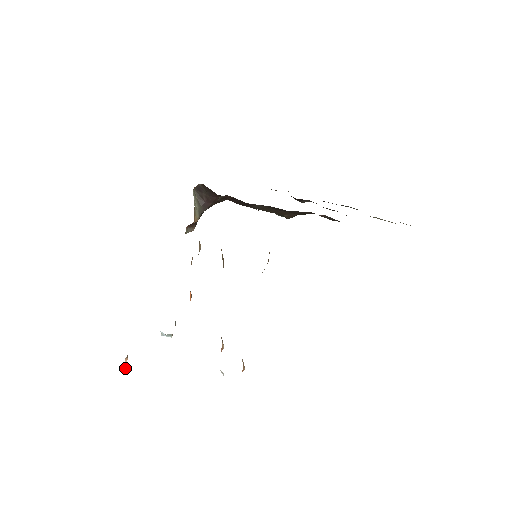
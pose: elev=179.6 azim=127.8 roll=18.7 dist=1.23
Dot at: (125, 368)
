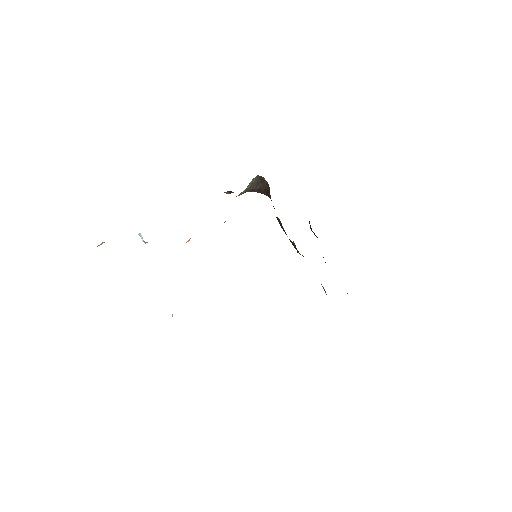
Dot at: (97, 246)
